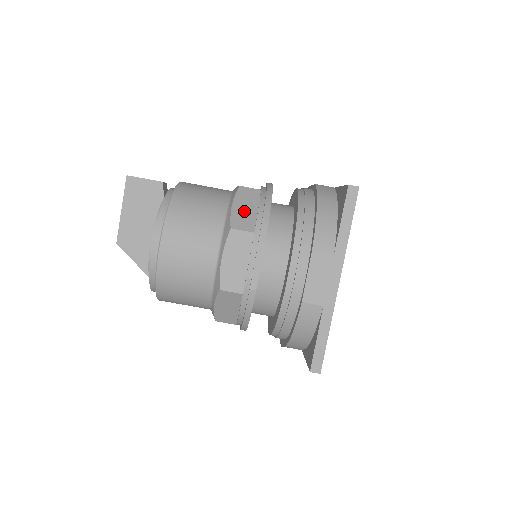
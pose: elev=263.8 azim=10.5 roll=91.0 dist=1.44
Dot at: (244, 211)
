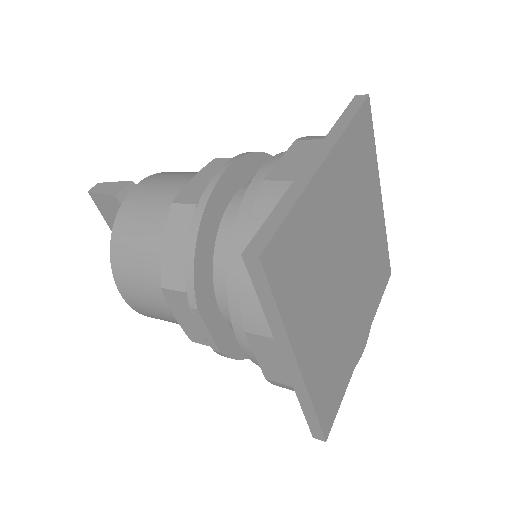
Dot at: (175, 253)
